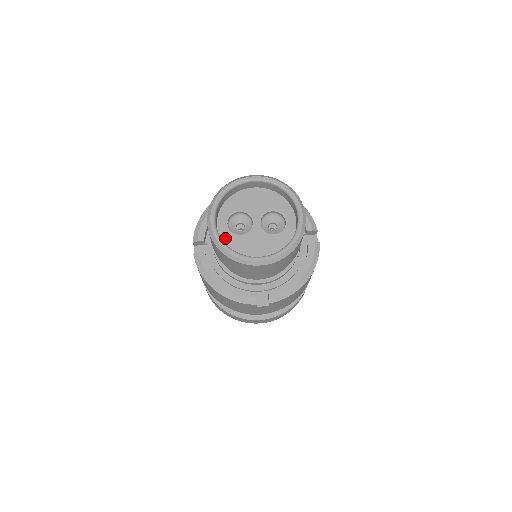
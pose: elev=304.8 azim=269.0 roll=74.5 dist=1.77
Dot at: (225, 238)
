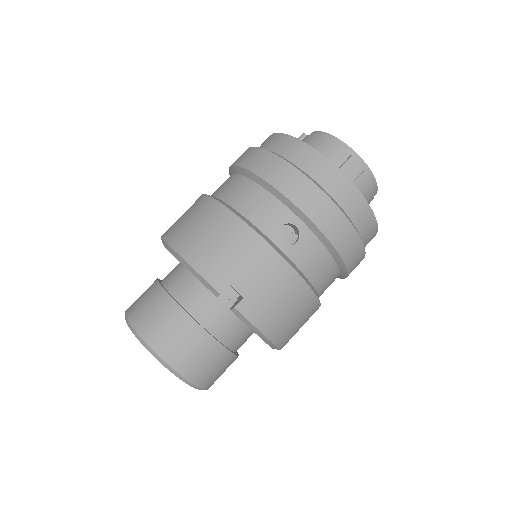
Dot at: occluded
